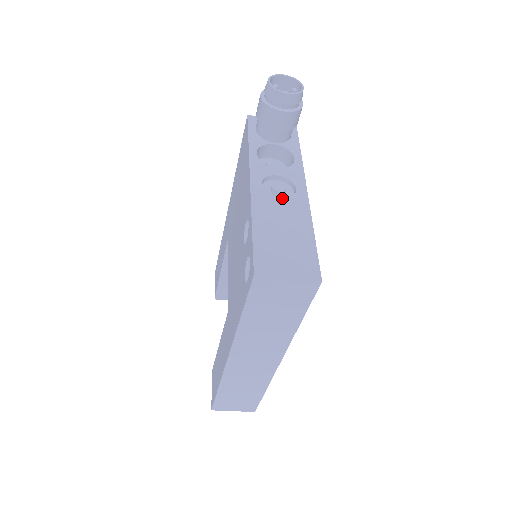
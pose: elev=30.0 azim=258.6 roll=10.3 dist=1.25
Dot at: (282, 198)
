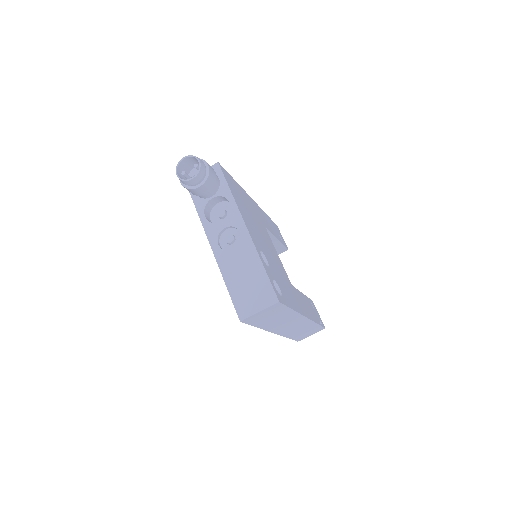
Dot at: (235, 244)
